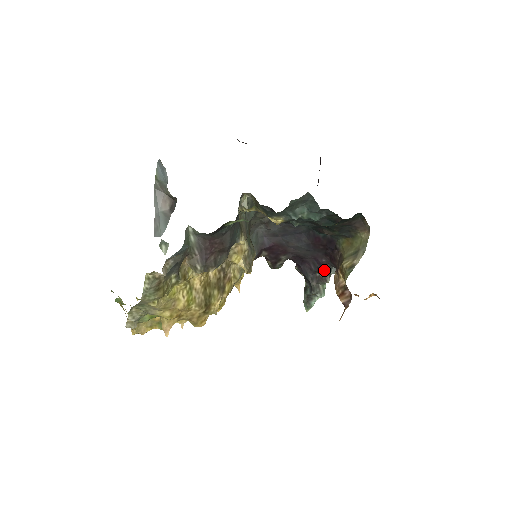
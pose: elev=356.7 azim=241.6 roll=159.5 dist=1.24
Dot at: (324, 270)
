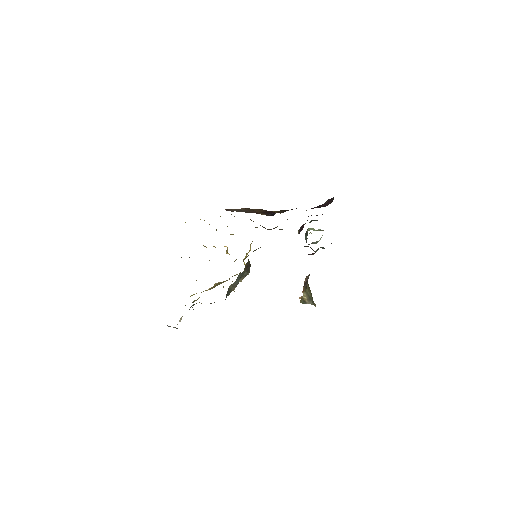
Dot at: (311, 254)
